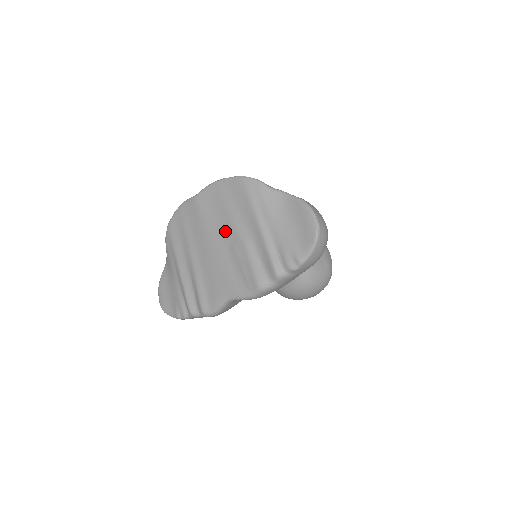
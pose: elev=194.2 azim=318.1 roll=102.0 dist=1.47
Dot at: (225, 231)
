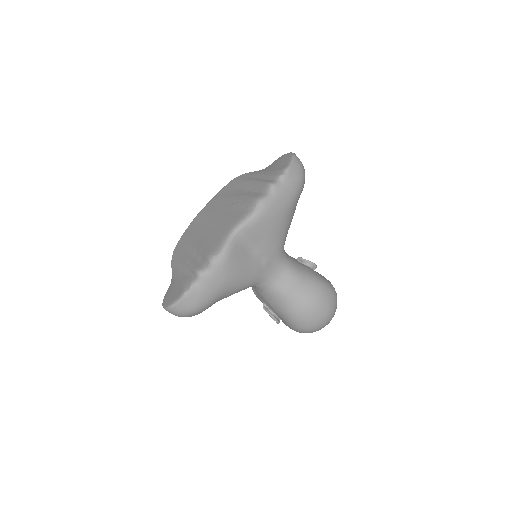
Dot at: (224, 206)
